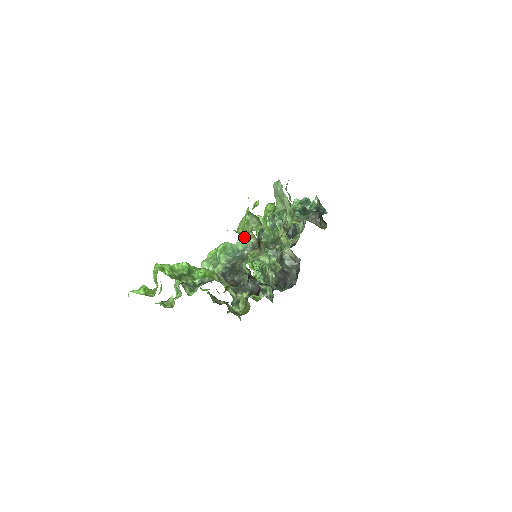
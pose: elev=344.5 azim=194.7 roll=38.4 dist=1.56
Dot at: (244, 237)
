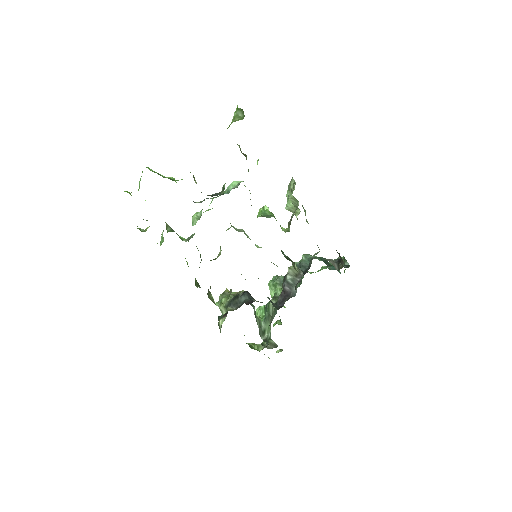
Dot at: (238, 181)
